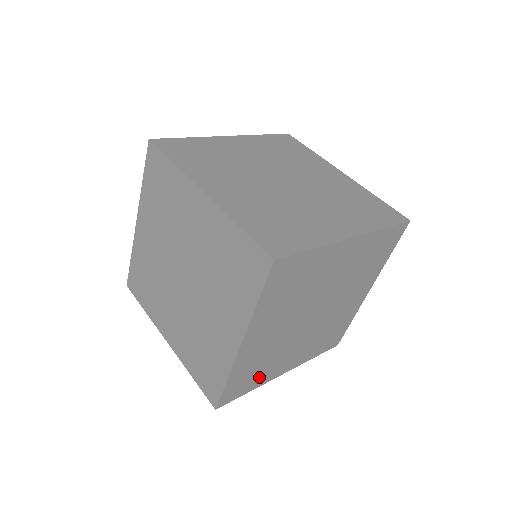
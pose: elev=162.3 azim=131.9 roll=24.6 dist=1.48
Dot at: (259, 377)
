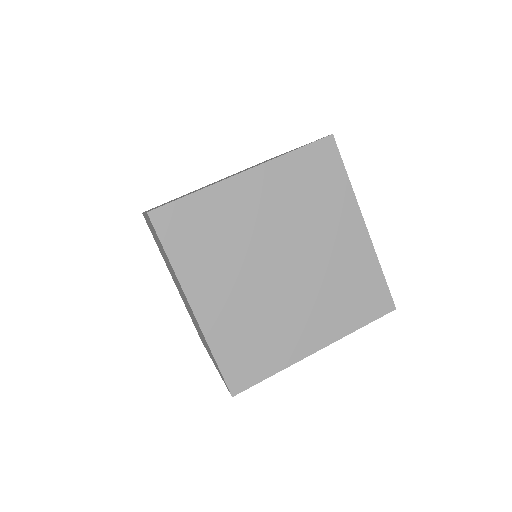
Dot at: occluded
